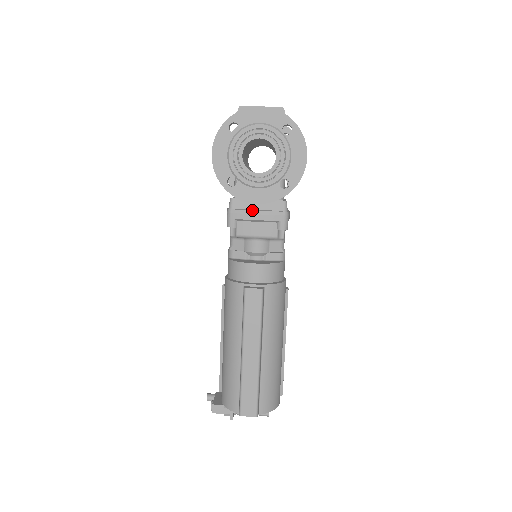
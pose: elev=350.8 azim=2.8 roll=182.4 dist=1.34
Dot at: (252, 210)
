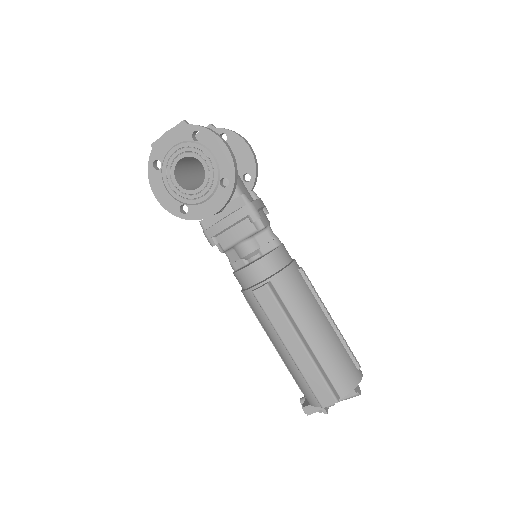
Dot at: (220, 221)
